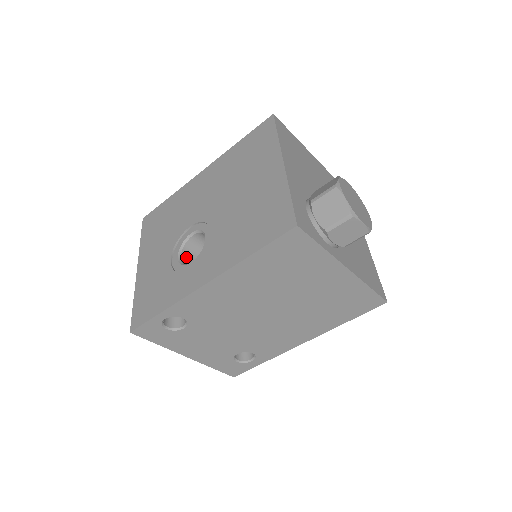
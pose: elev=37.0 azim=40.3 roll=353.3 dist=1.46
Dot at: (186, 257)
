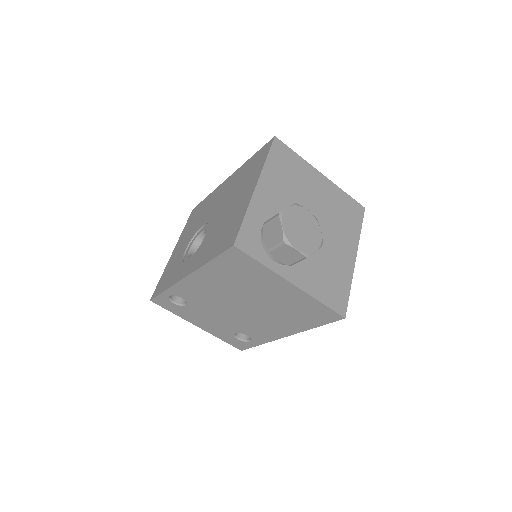
Dot at: occluded
